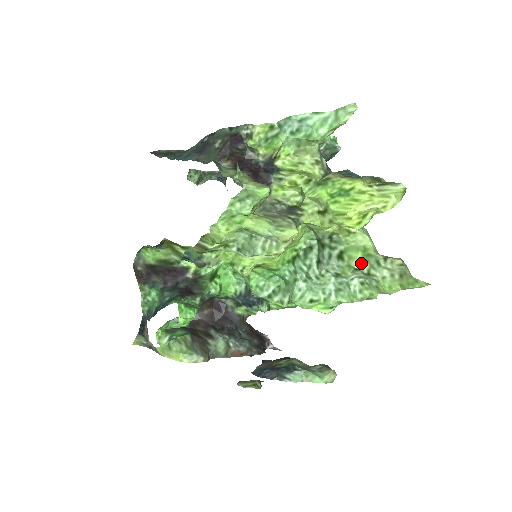
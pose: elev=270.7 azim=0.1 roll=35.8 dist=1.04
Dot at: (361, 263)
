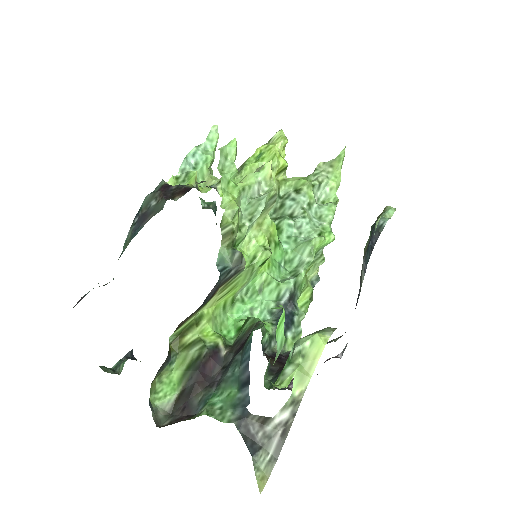
Dot at: (310, 182)
